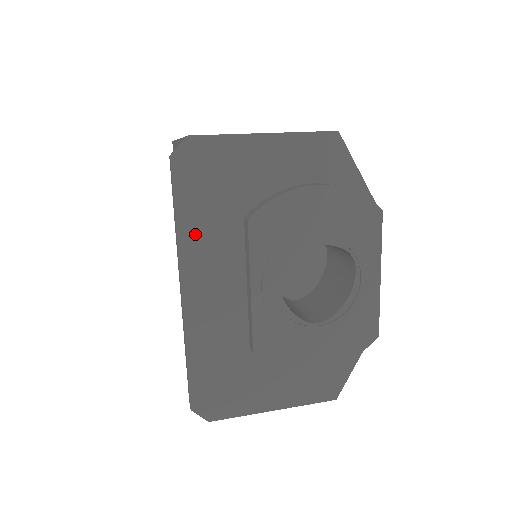
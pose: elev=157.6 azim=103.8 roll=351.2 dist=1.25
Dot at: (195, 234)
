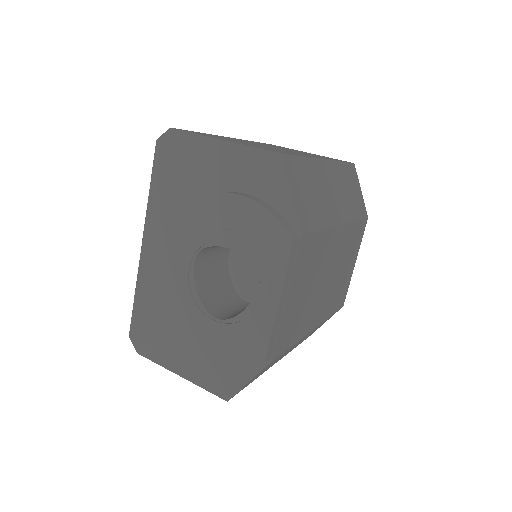
Dot at: (159, 204)
